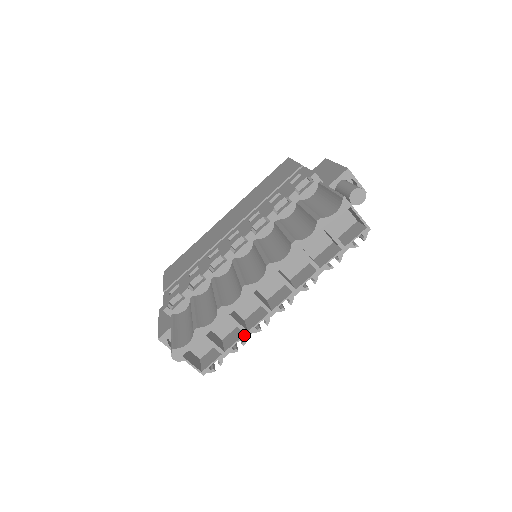
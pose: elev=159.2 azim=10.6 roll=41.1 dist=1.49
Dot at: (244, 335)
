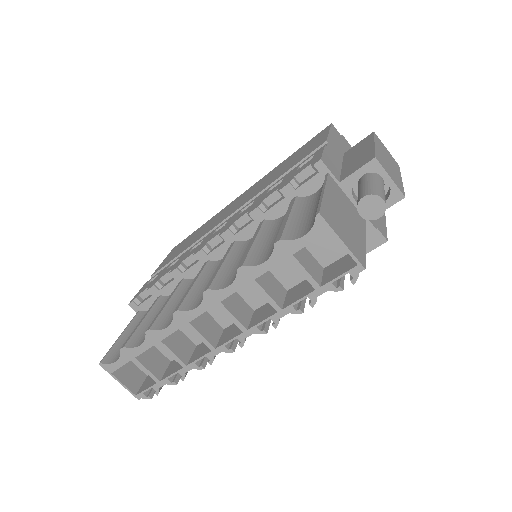
Dot at: (182, 368)
